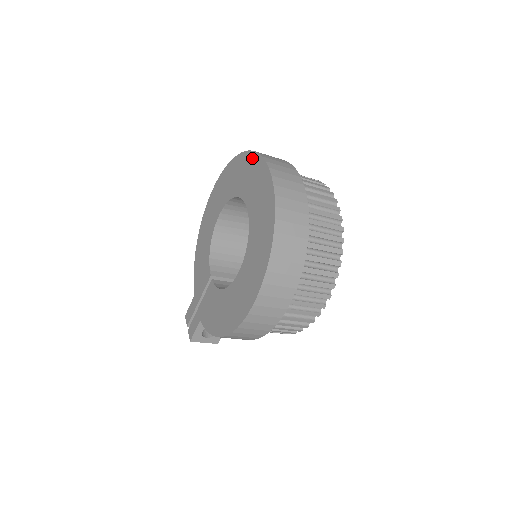
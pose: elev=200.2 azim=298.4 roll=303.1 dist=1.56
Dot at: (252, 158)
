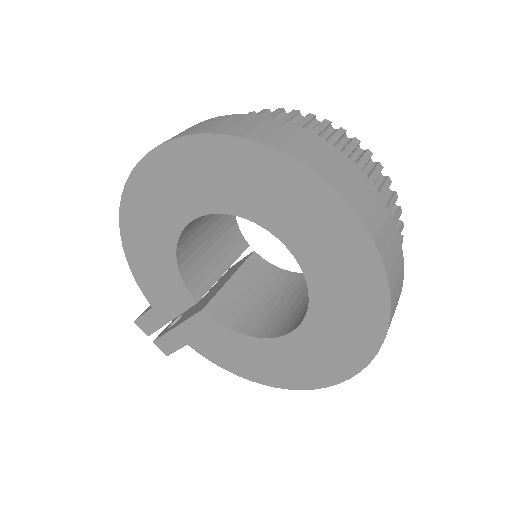
Dot at: (295, 175)
